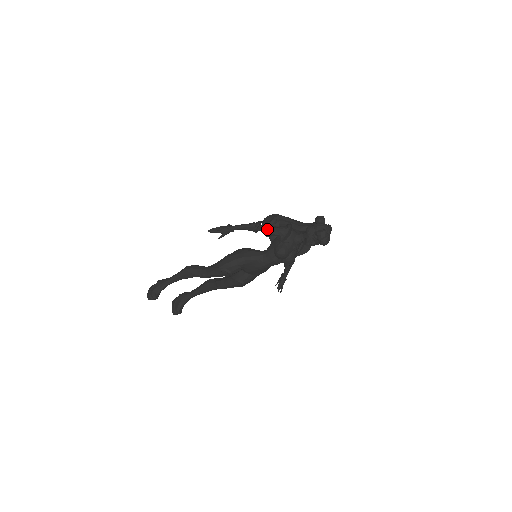
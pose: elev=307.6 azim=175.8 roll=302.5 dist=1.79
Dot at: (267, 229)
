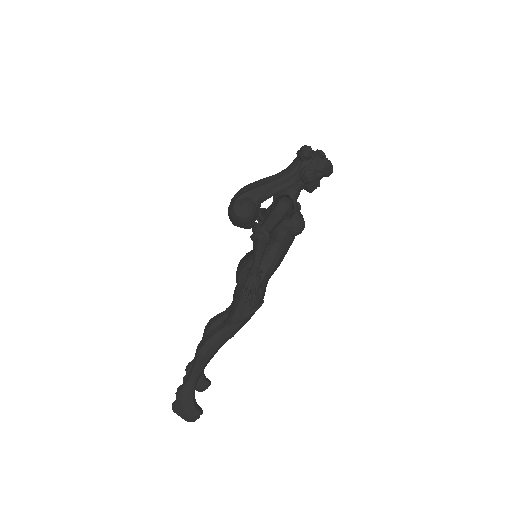
Dot at: (274, 224)
